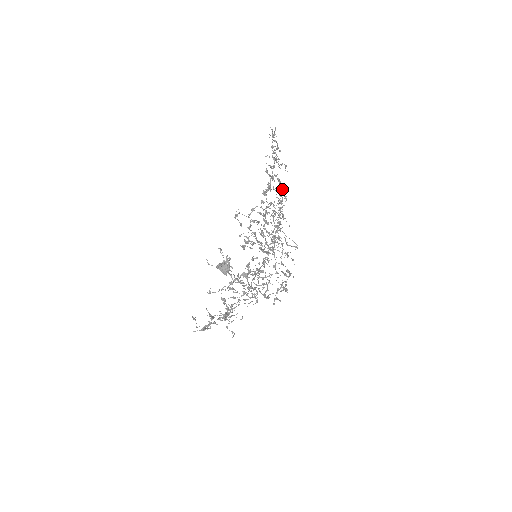
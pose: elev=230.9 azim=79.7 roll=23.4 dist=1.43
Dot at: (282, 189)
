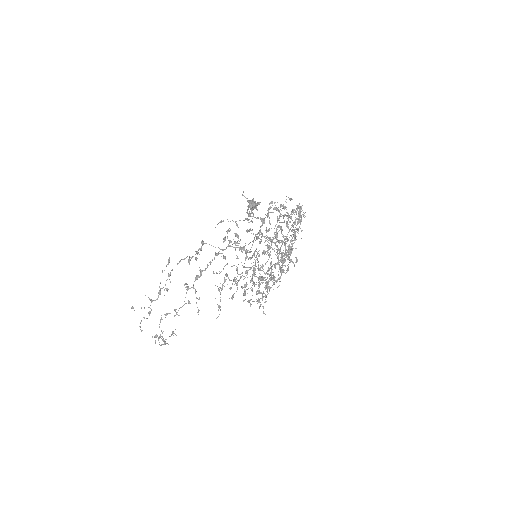
Dot at: occluded
